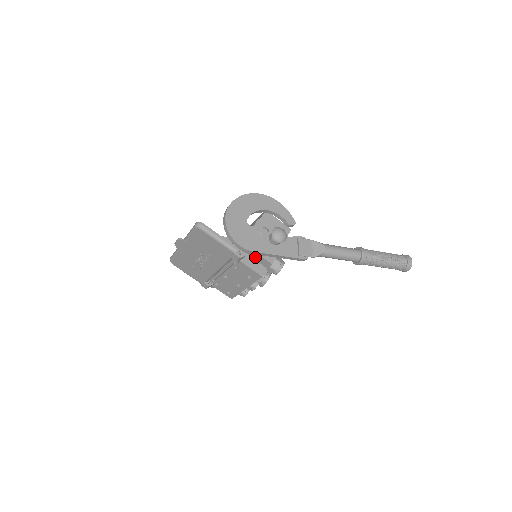
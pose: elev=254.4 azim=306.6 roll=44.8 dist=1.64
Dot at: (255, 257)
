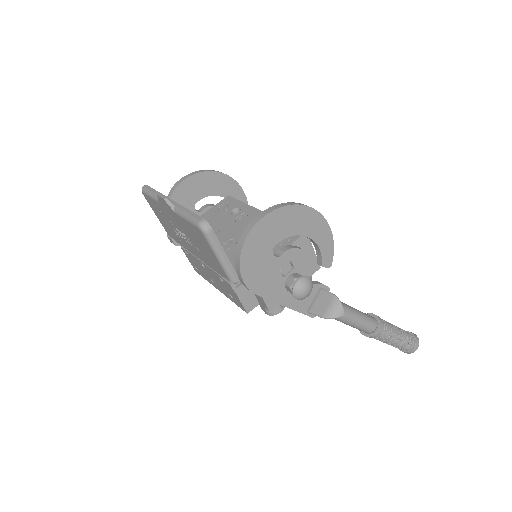
Dot at: occluded
